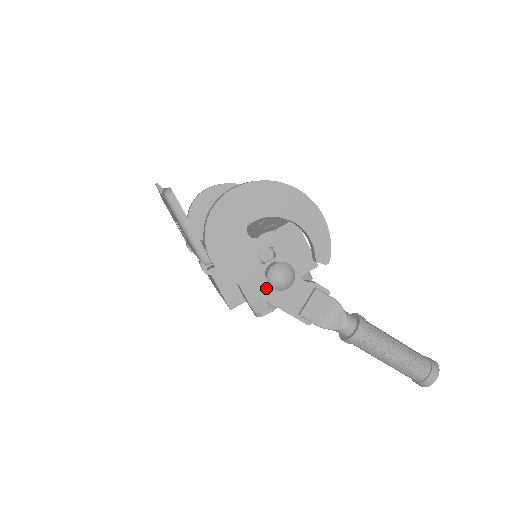
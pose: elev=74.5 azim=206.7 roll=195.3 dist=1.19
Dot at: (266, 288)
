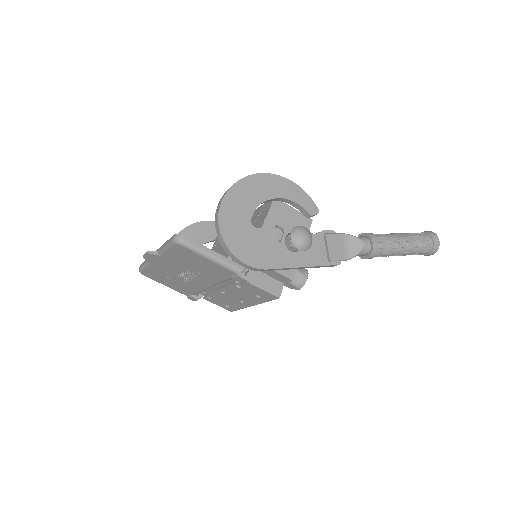
Dot at: (295, 258)
